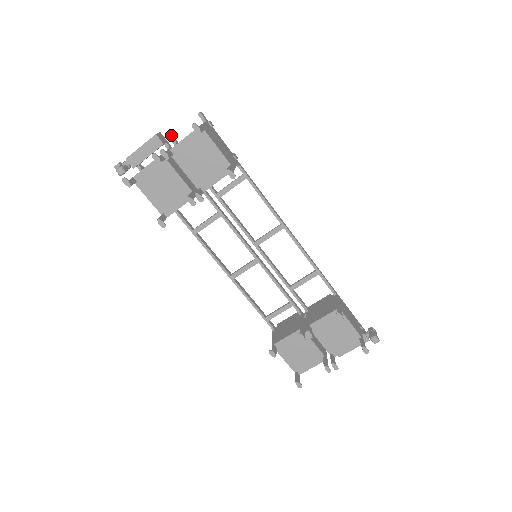
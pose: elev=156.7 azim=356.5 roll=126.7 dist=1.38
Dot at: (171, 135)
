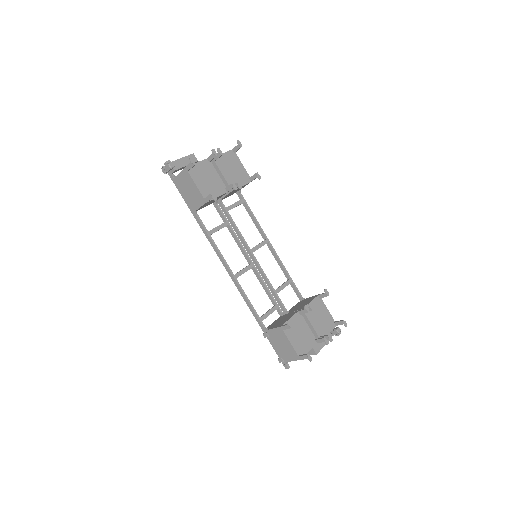
Dot at: (198, 161)
